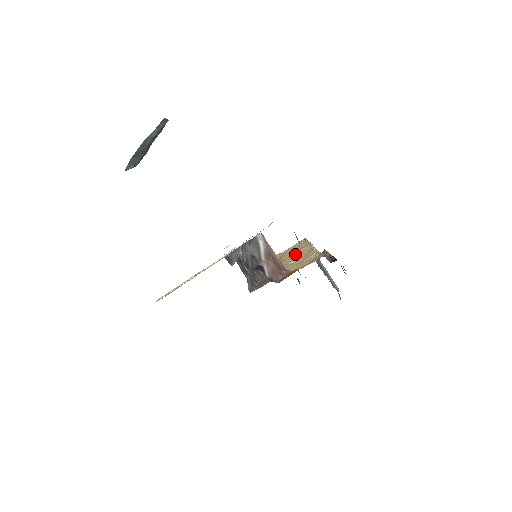
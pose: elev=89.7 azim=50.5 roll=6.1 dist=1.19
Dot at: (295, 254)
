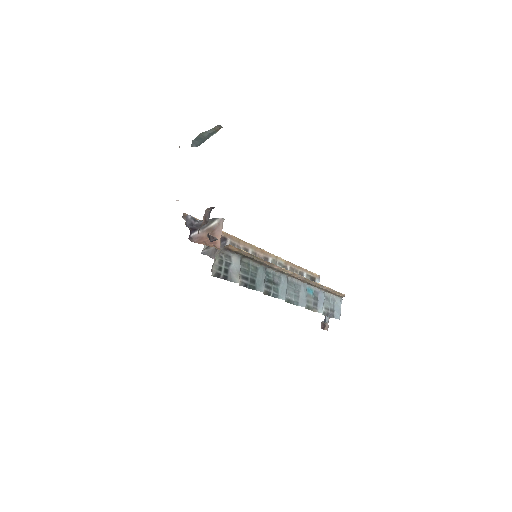
Dot at: occluded
